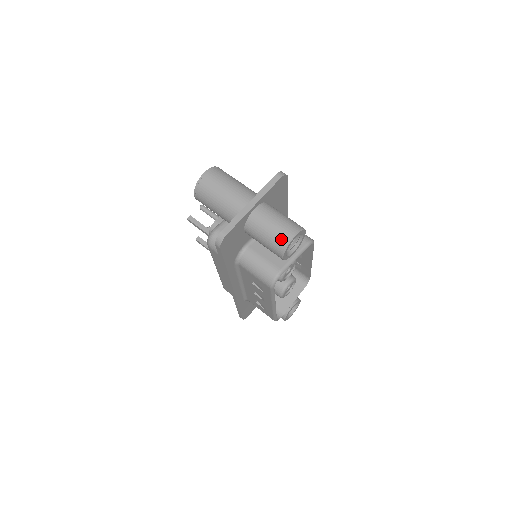
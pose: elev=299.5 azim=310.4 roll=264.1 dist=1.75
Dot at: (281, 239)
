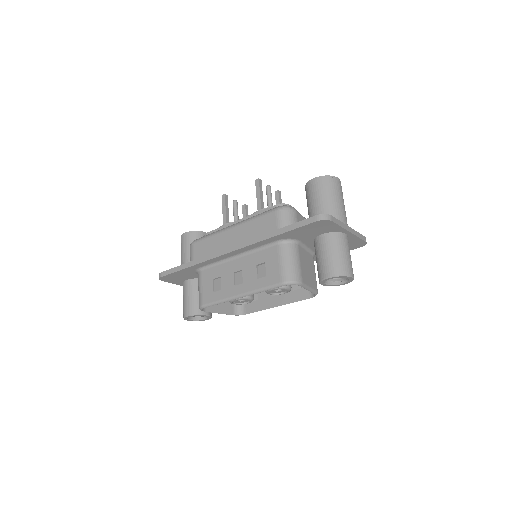
Dot at: (345, 268)
